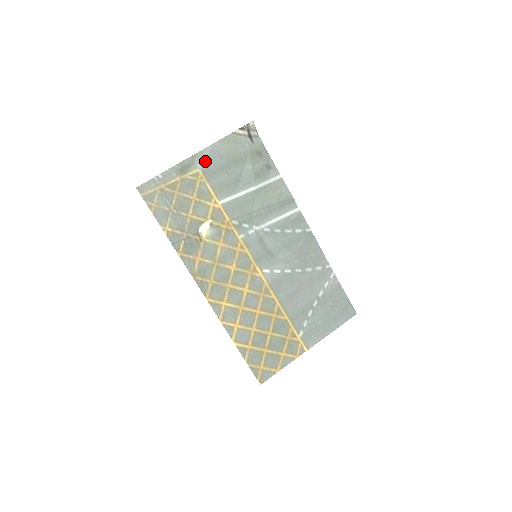
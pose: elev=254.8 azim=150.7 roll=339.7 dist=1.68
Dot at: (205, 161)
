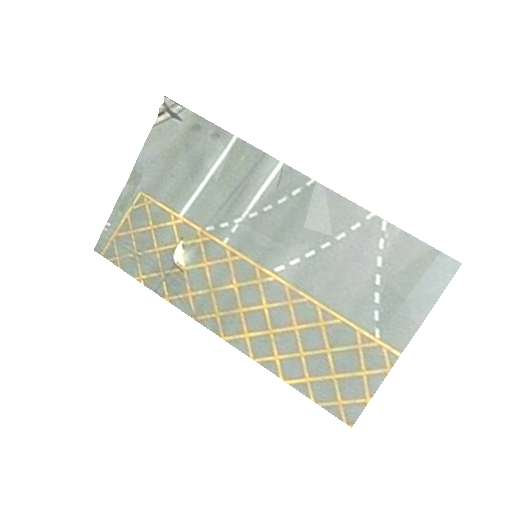
Dot at: (142, 178)
